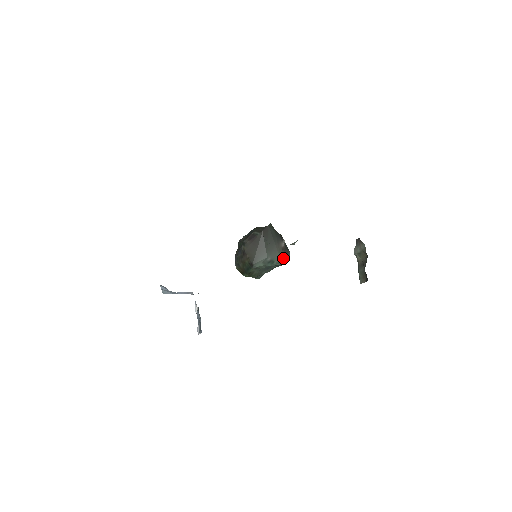
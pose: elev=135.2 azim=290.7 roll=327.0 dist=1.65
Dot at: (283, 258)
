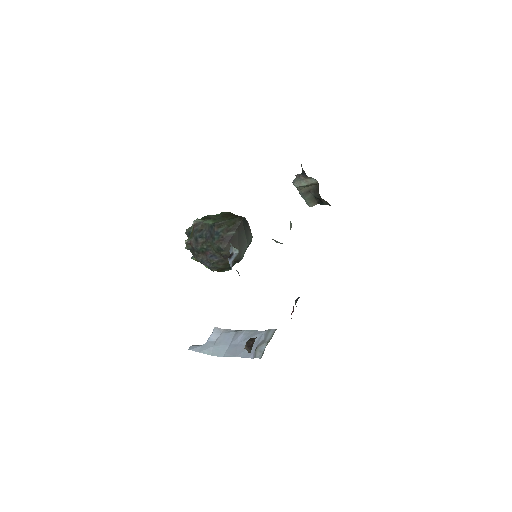
Dot at: occluded
